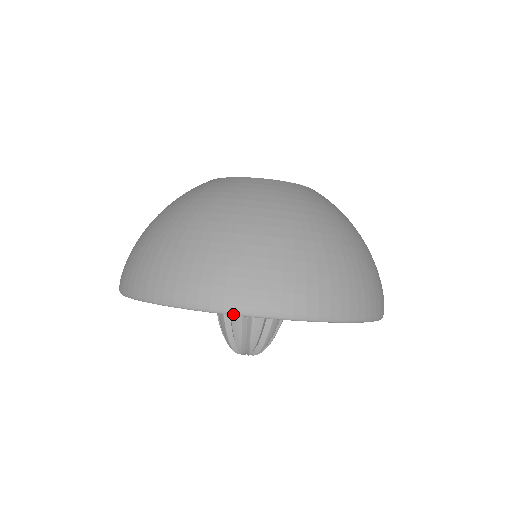
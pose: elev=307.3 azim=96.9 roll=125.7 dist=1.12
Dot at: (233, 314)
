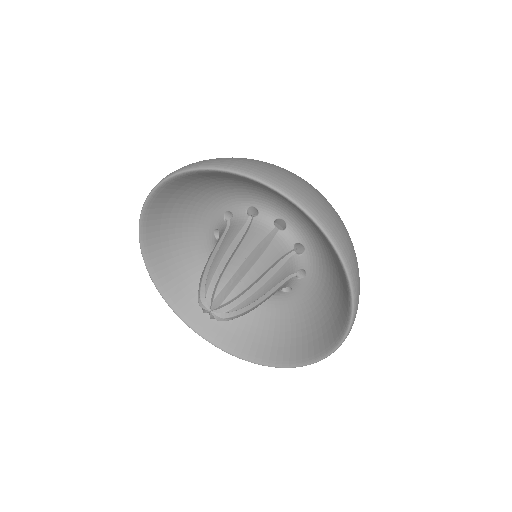
Dot at: (214, 168)
